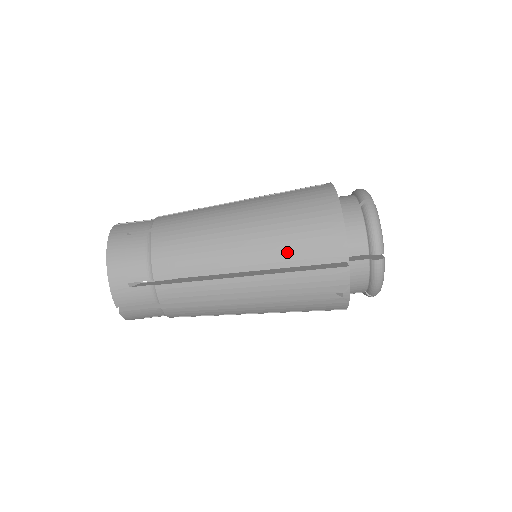
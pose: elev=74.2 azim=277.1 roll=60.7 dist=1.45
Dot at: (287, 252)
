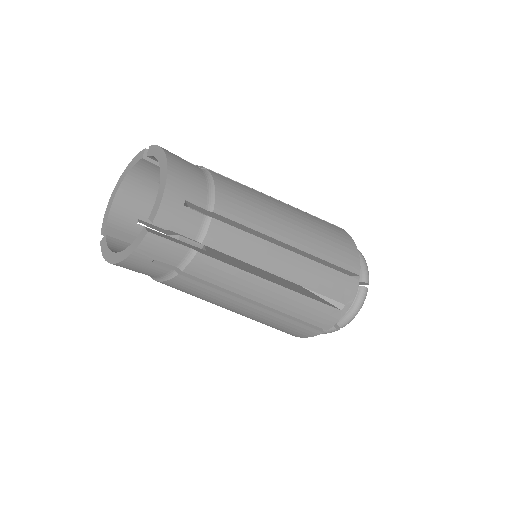
Dot at: occluded
